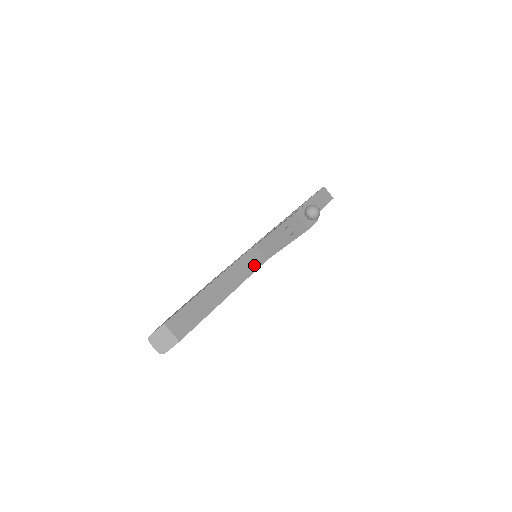
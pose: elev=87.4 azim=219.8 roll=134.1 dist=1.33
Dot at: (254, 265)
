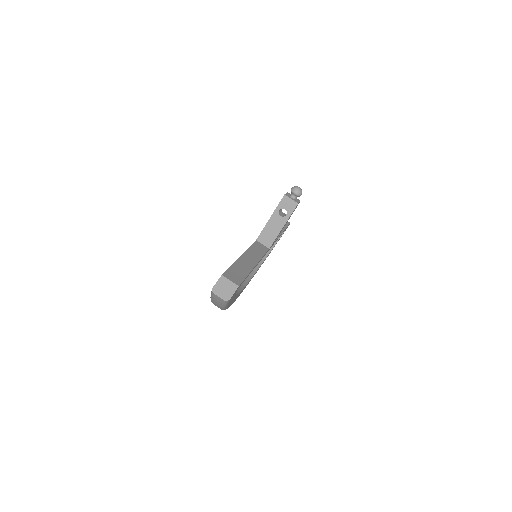
Dot at: (262, 251)
